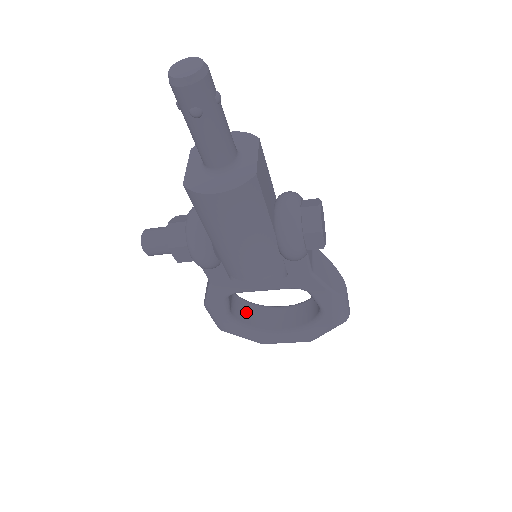
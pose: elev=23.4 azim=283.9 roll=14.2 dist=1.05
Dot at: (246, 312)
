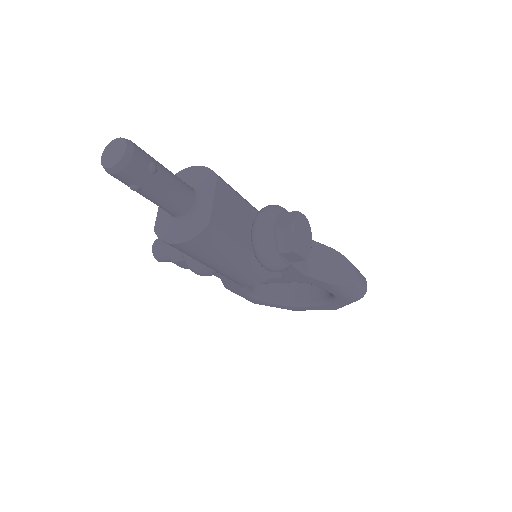
Dot at: (271, 286)
